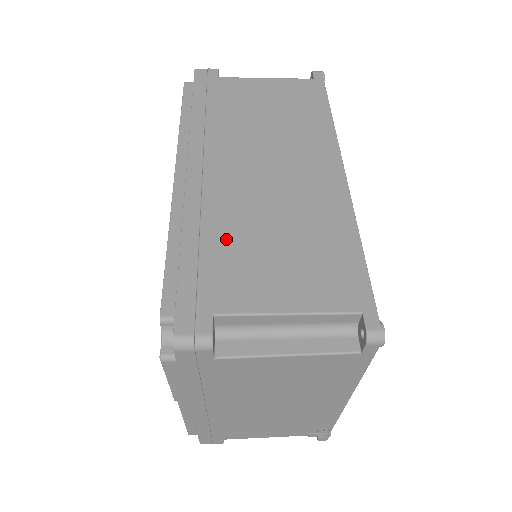
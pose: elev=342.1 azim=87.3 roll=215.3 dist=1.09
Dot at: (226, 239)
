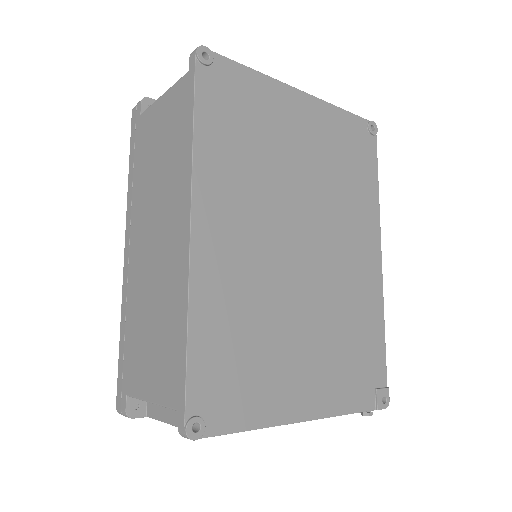
Dot at: (133, 326)
